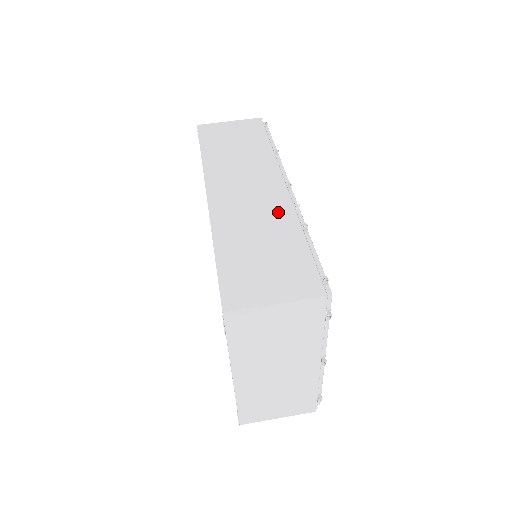
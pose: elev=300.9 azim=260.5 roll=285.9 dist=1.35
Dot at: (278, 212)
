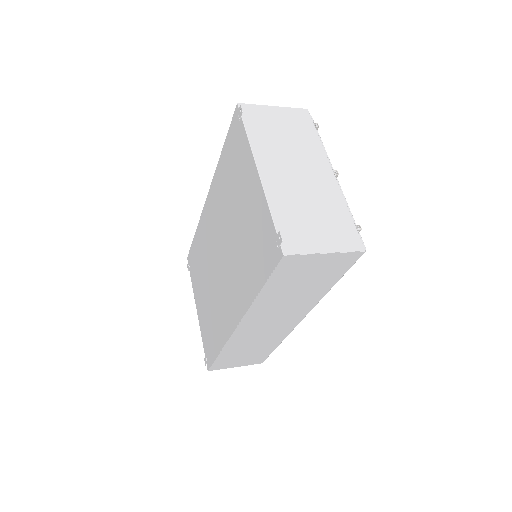
Dot at: occluded
